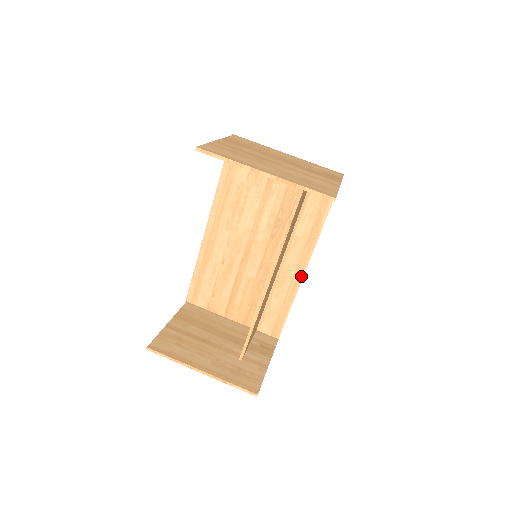
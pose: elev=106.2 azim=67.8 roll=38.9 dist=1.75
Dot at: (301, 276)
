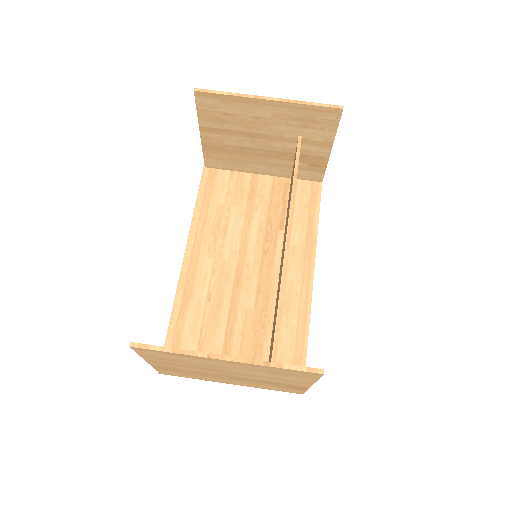
Dot at: (310, 291)
